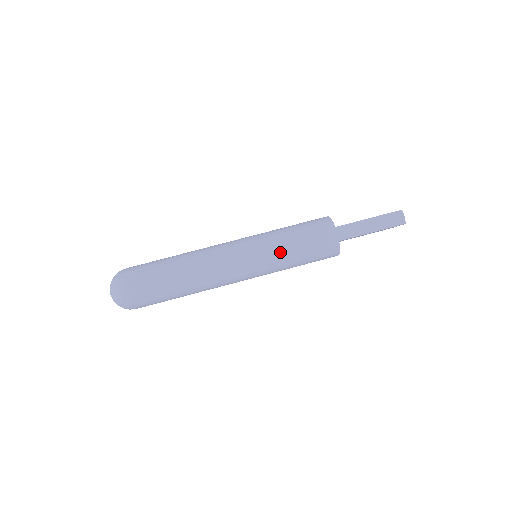
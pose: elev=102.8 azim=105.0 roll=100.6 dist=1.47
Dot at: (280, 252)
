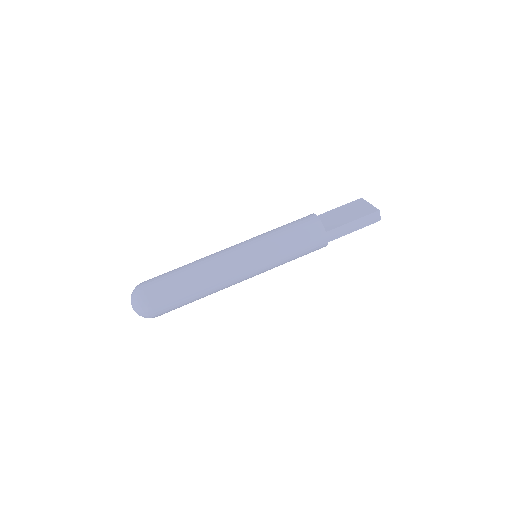
Dot at: (281, 259)
